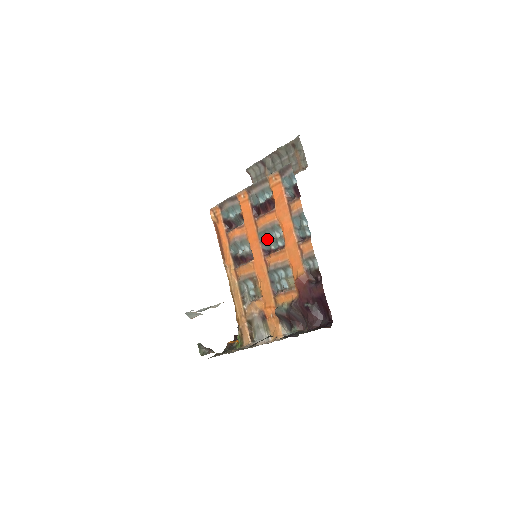
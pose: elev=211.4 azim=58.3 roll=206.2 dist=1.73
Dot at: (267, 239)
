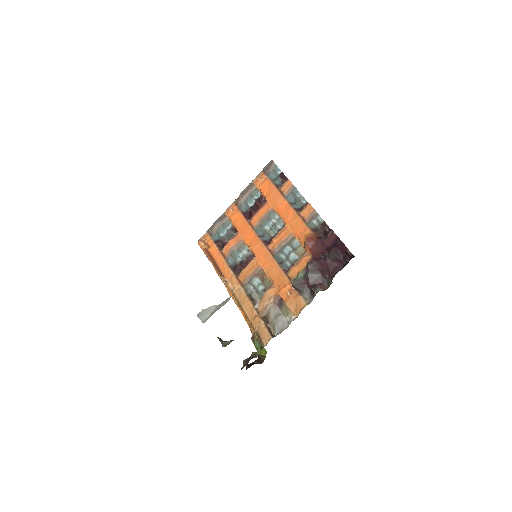
Dot at: (265, 230)
